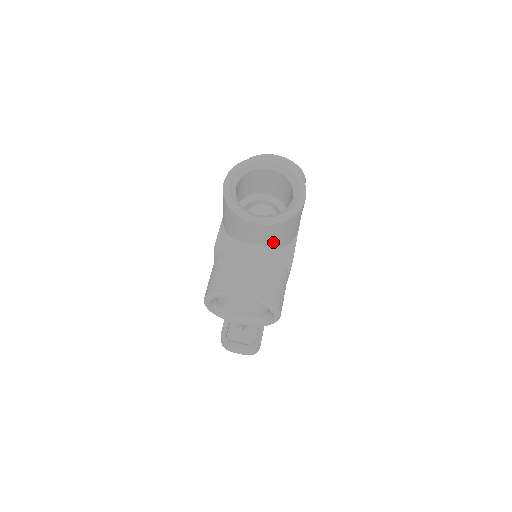
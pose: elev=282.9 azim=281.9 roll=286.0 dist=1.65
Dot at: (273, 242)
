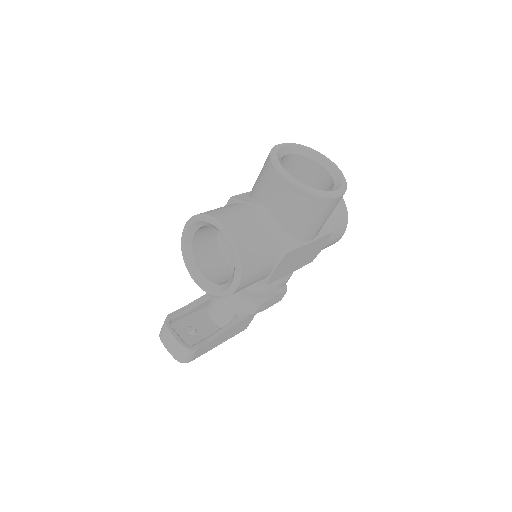
Dot at: (283, 216)
